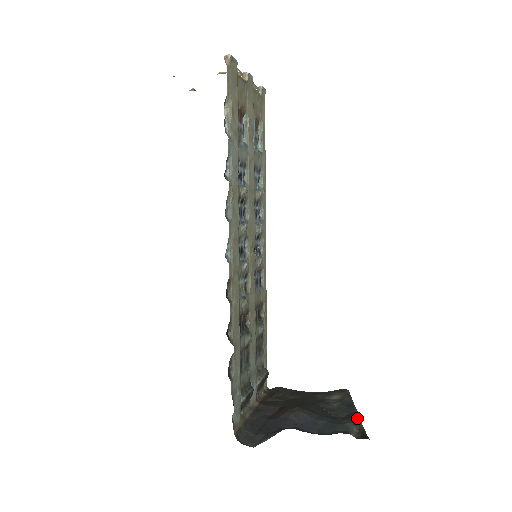
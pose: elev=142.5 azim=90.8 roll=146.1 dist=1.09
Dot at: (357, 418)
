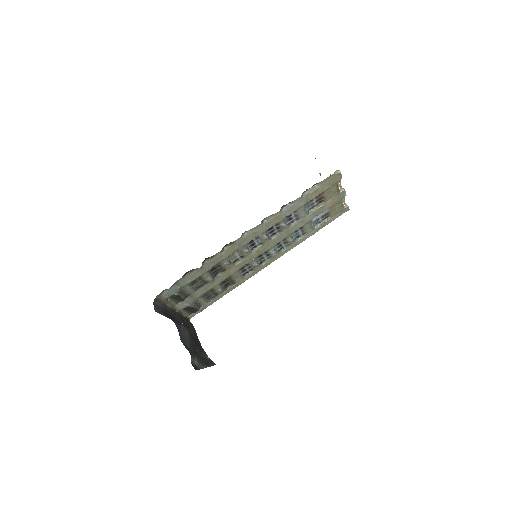
Dot at: (203, 366)
